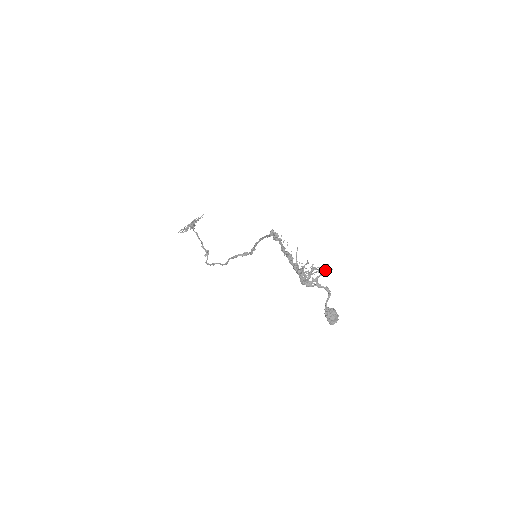
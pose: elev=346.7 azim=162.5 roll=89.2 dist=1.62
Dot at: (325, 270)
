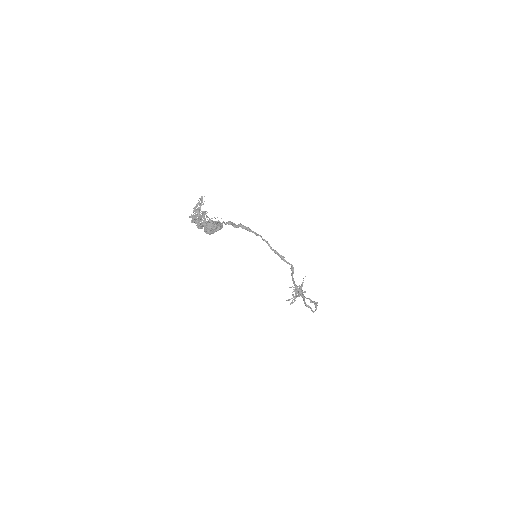
Dot at: occluded
